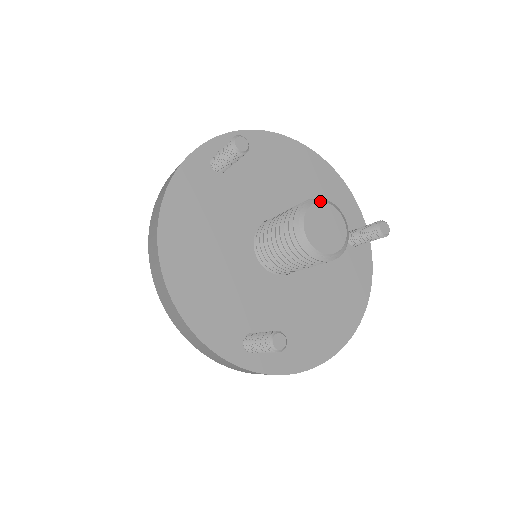
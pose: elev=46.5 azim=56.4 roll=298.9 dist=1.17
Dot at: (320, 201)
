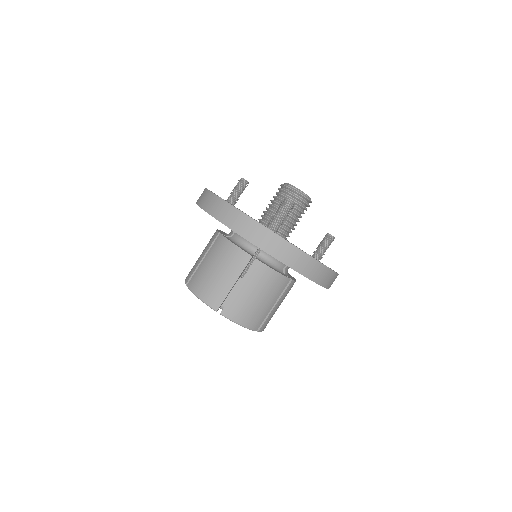
Dot at: occluded
